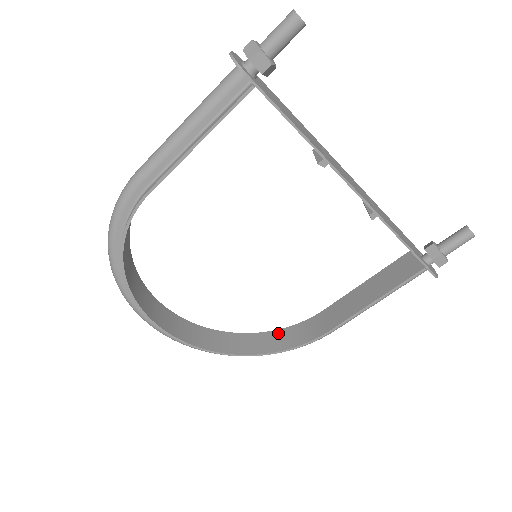
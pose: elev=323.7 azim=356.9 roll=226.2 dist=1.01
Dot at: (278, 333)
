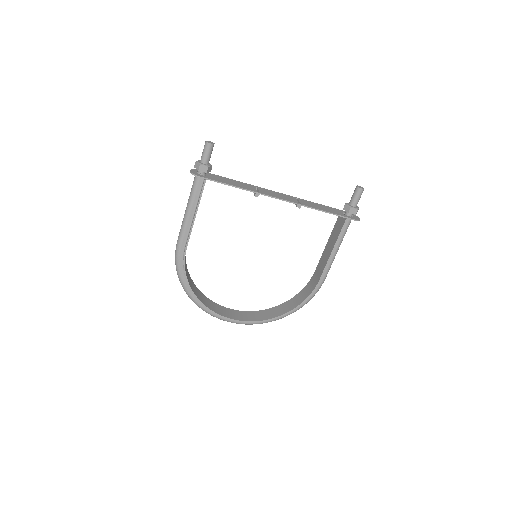
Dot at: (297, 296)
